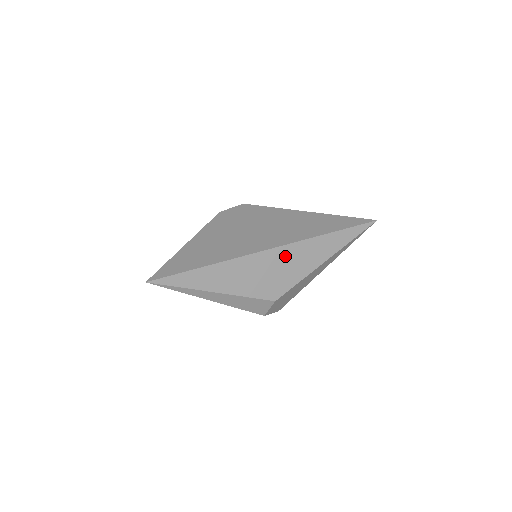
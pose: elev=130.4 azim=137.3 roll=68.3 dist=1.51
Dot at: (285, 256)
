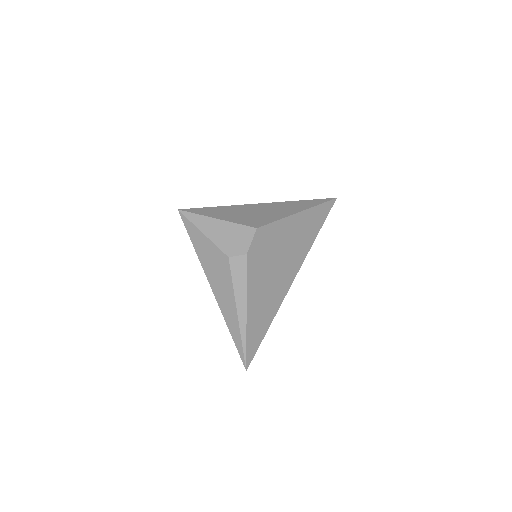
Dot at: occluded
